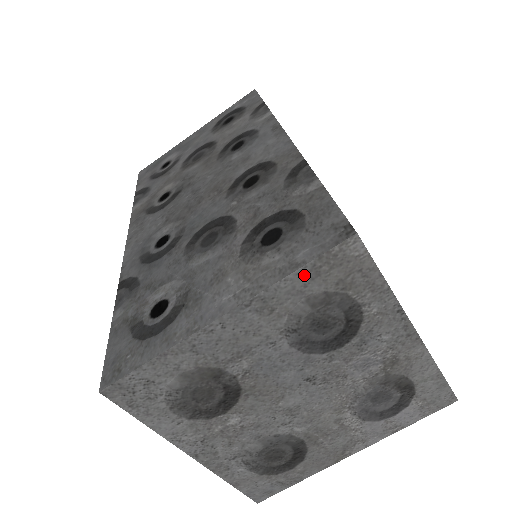
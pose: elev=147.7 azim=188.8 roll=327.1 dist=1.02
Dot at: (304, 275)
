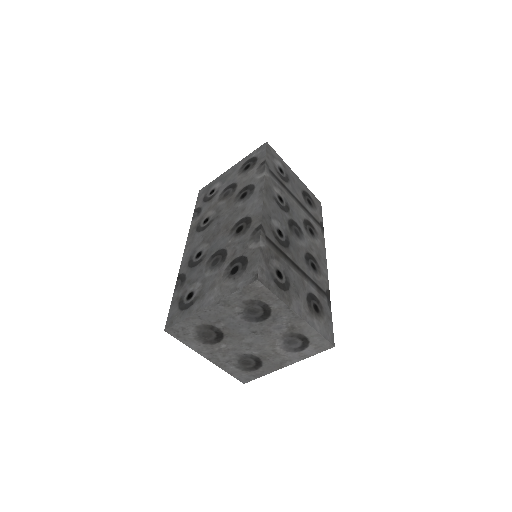
Dot at: (239, 293)
